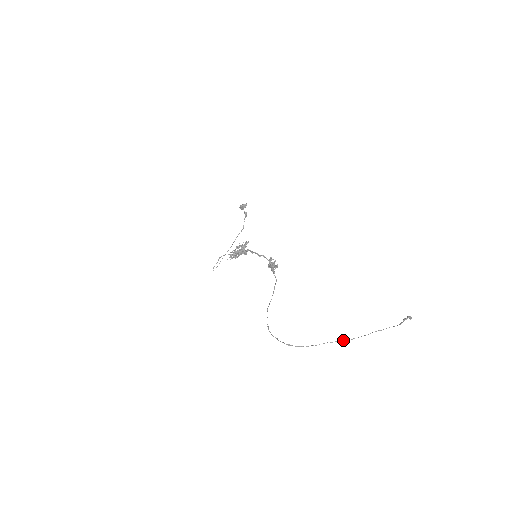
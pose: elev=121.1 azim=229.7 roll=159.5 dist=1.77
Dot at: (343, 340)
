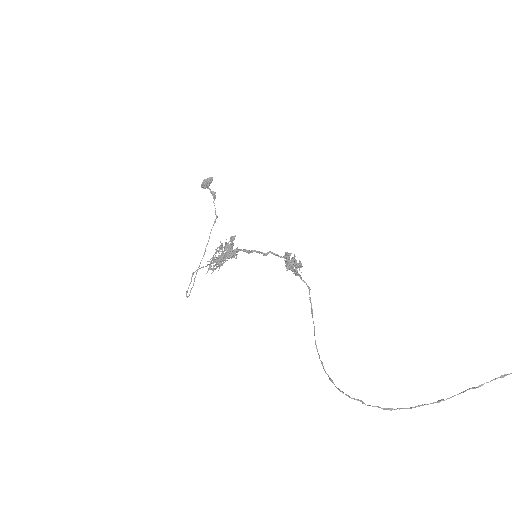
Dot at: (504, 376)
